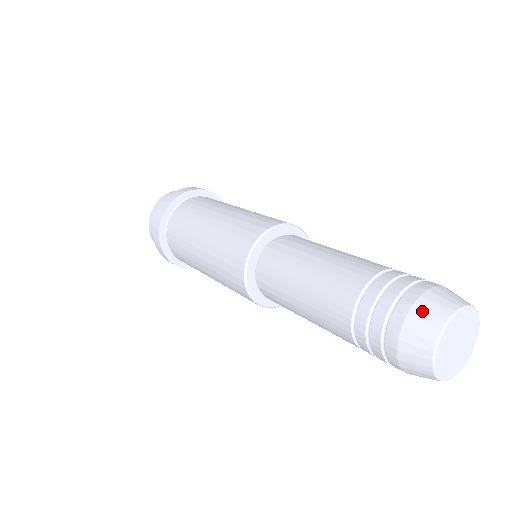
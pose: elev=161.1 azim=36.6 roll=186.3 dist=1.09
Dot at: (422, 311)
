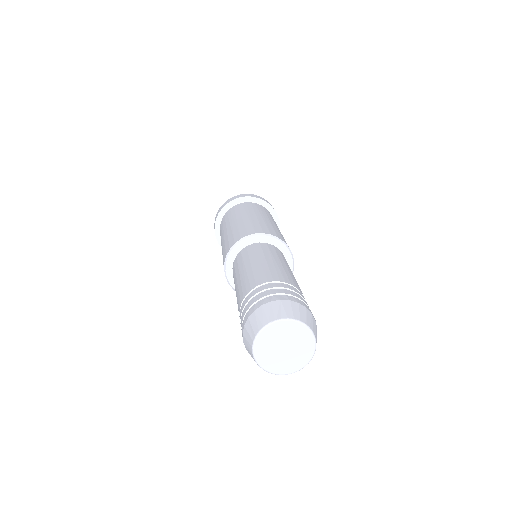
Dot at: (246, 332)
